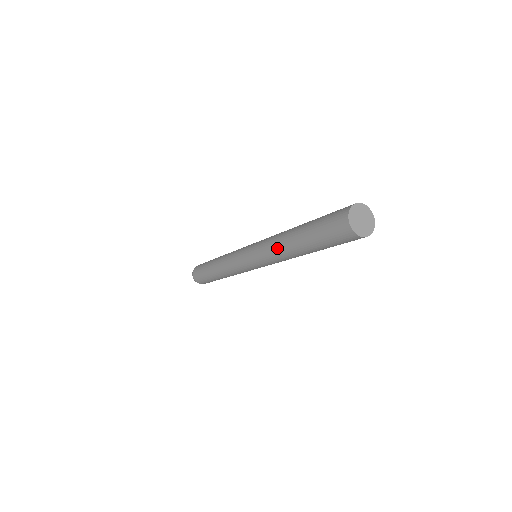
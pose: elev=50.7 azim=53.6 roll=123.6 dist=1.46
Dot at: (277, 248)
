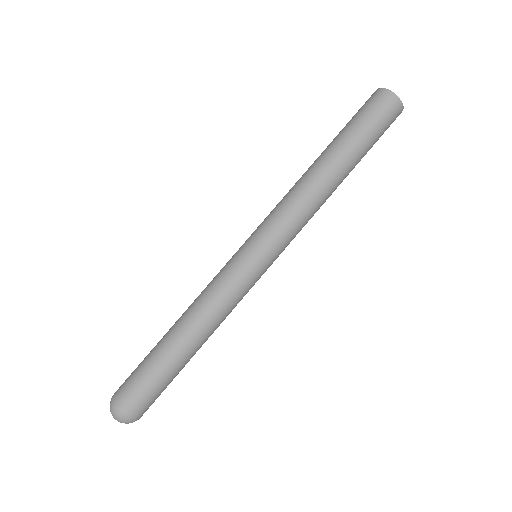
Dot at: (300, 184)
